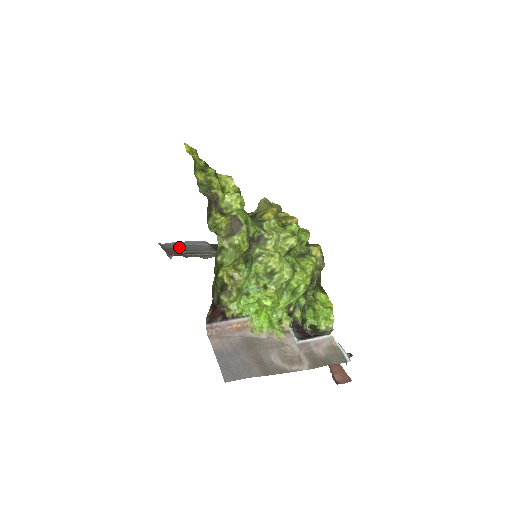
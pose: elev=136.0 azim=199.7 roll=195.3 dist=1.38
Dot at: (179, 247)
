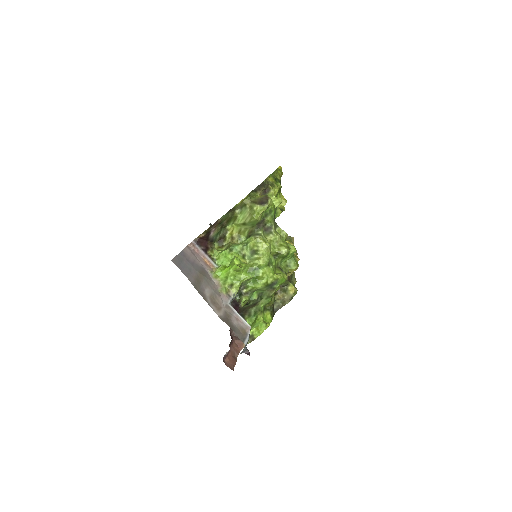
Dot at: occluded
